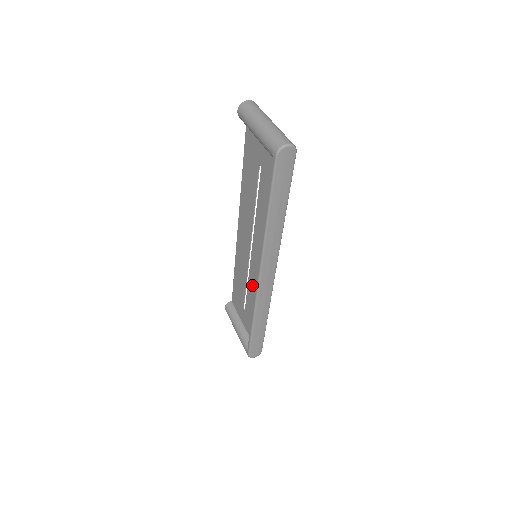
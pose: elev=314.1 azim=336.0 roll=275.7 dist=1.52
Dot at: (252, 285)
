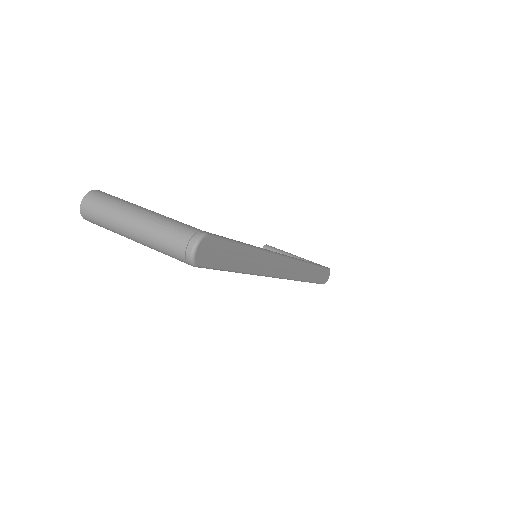
Dot at: occluded
